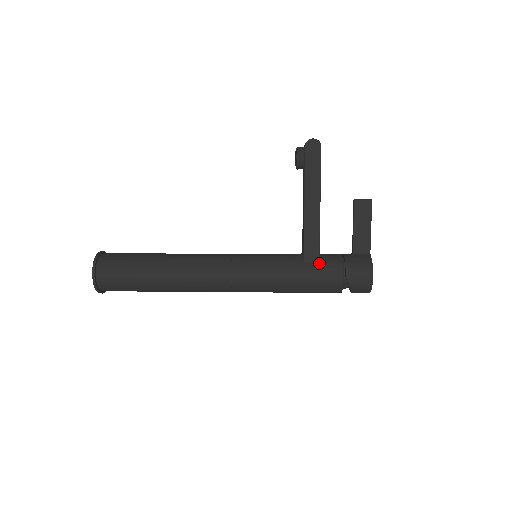
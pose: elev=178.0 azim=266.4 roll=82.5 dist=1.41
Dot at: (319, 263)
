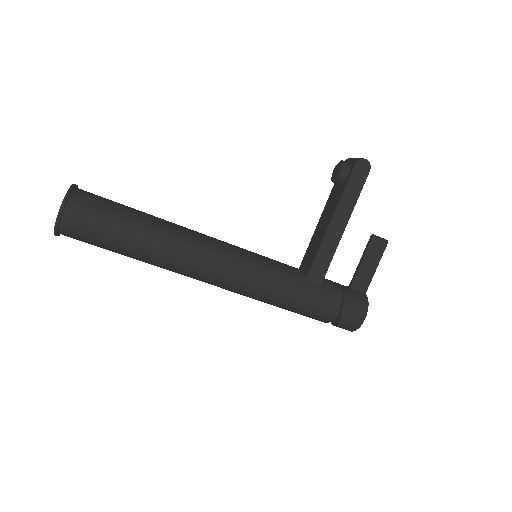
Dot at: (321, 287)
